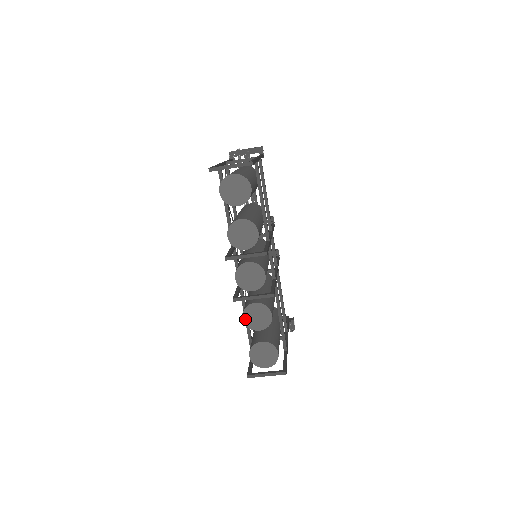
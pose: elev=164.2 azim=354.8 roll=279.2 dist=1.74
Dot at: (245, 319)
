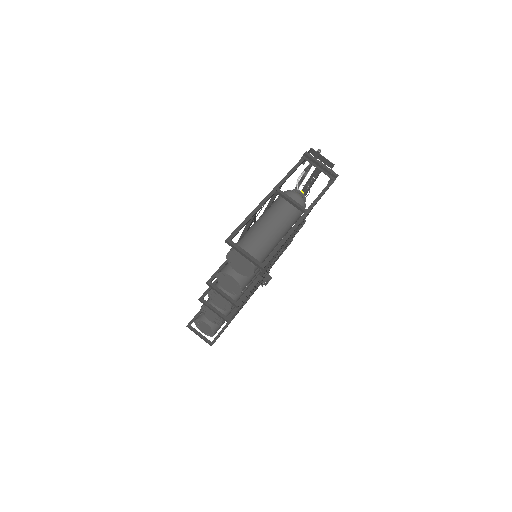
Dot at: (203, 309)
